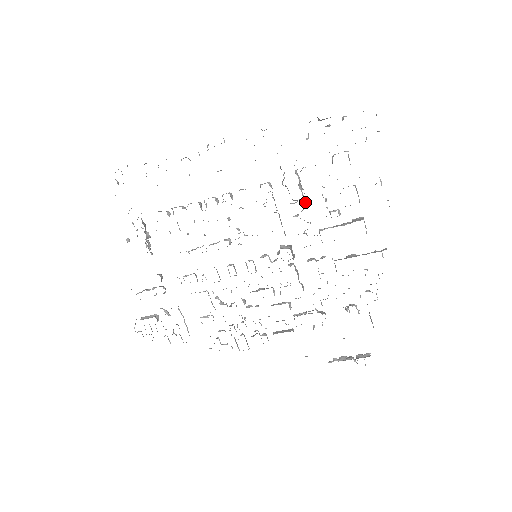
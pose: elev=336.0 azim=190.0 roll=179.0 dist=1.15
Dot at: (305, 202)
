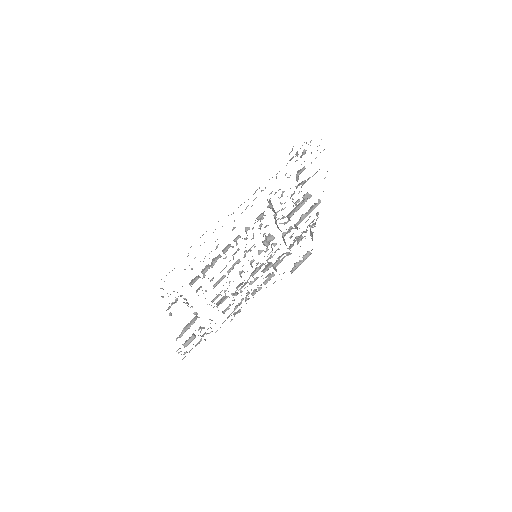
Dot at: (283, 209)
